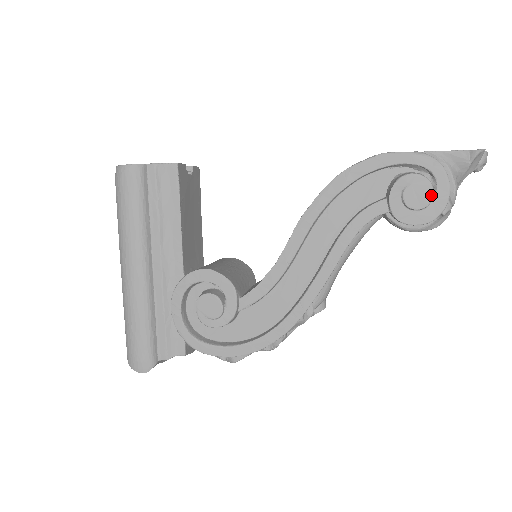
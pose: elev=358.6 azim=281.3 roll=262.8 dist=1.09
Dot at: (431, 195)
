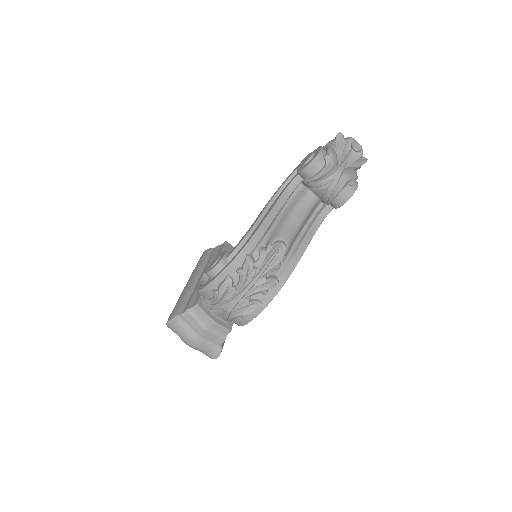
Dot at: (312, 154)
